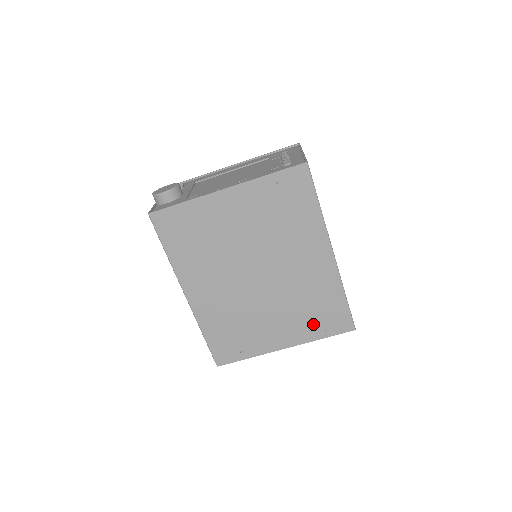
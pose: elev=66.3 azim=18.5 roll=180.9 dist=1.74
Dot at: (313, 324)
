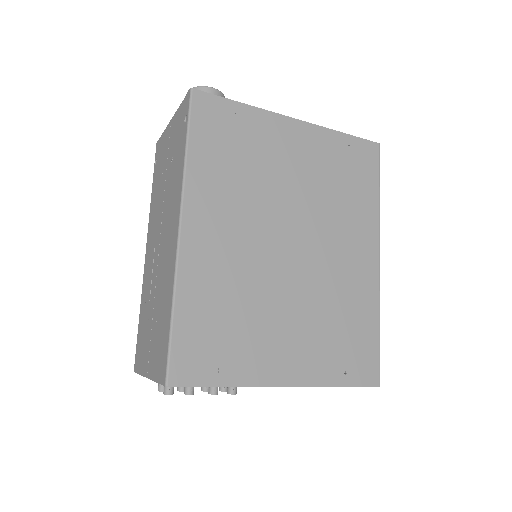
Dot at: (334, 356)
